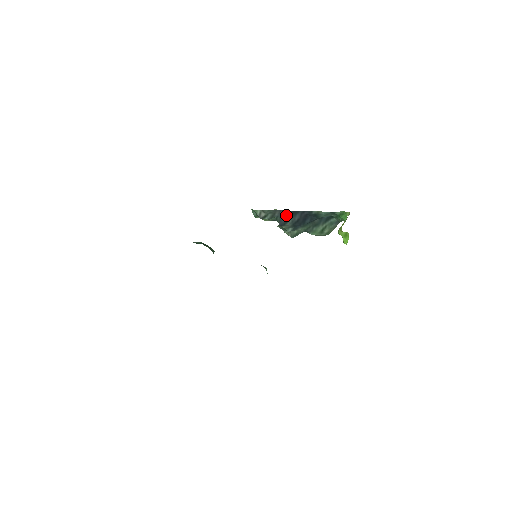
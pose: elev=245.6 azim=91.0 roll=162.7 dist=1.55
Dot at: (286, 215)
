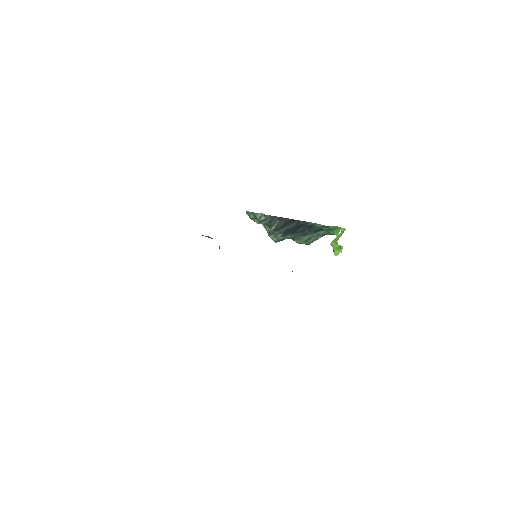
Dot at: (284, 222)
